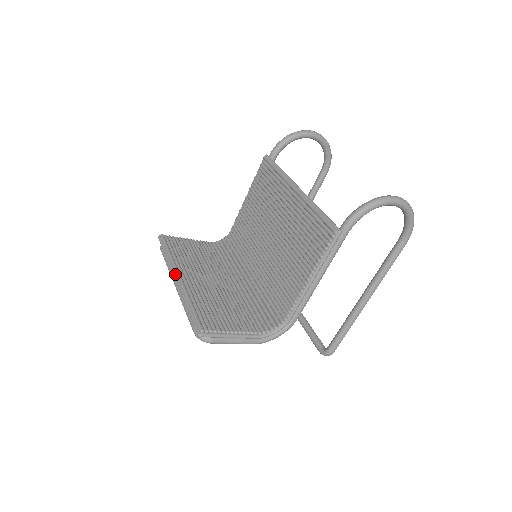
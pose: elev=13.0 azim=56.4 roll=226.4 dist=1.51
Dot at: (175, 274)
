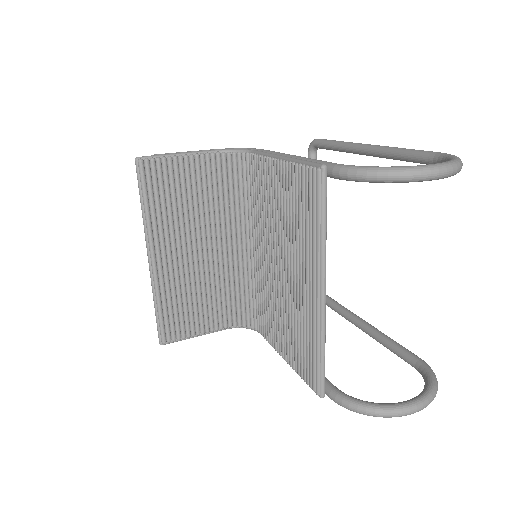
Dot at: (148, 251)
